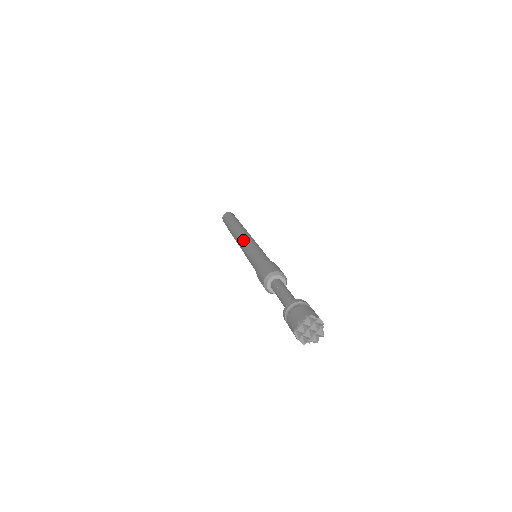
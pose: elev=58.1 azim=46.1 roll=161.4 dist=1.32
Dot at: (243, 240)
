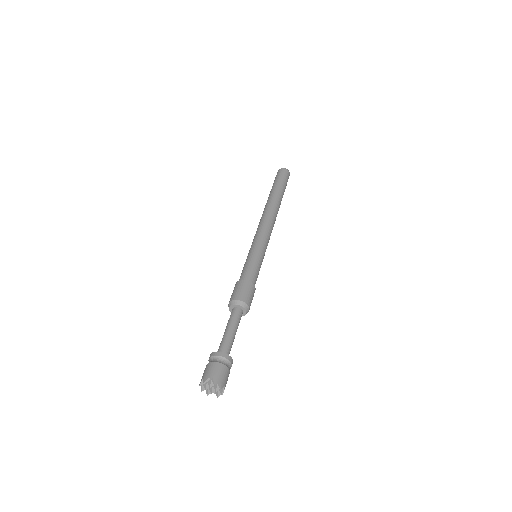
Dot at: (258, 230)
